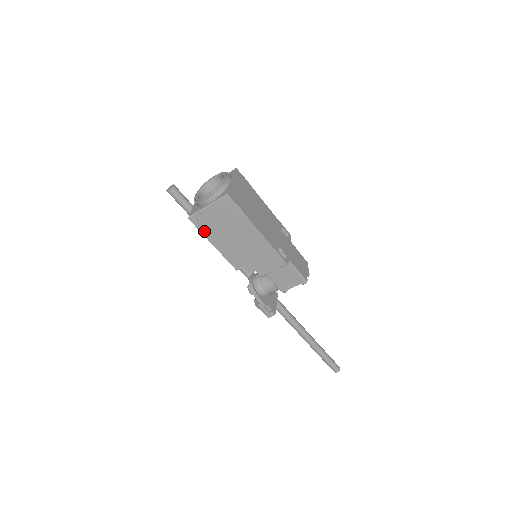
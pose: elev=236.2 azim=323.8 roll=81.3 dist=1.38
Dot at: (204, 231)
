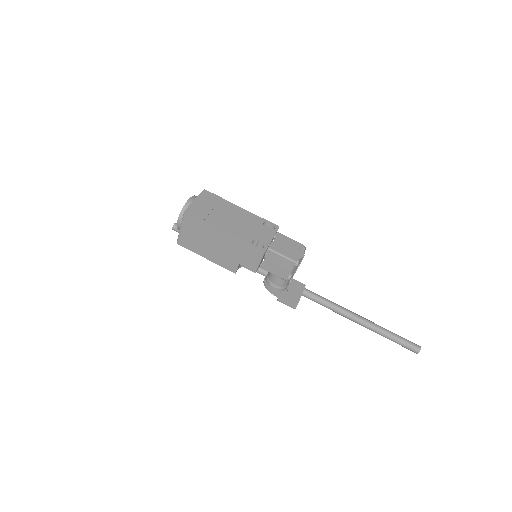
Dot at: (192, 249)
